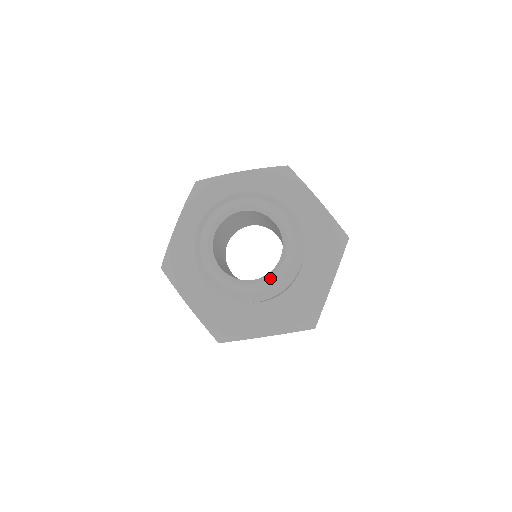
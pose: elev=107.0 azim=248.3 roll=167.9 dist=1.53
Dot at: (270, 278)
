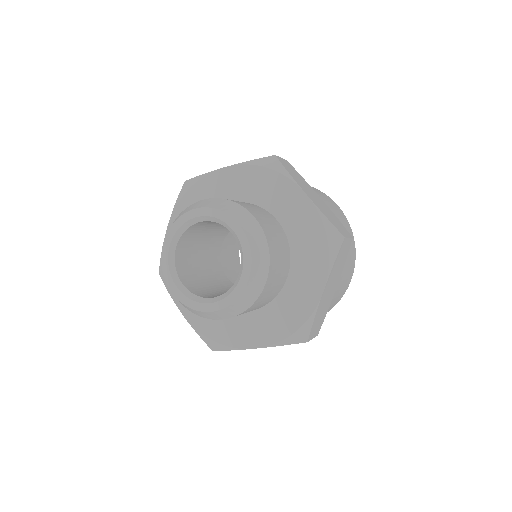
Dot at: (189, 299)
